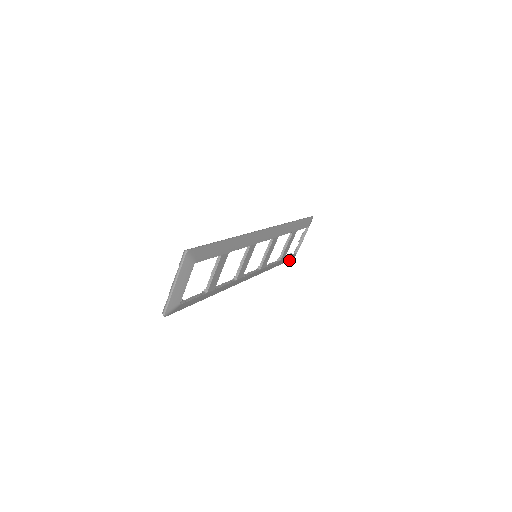
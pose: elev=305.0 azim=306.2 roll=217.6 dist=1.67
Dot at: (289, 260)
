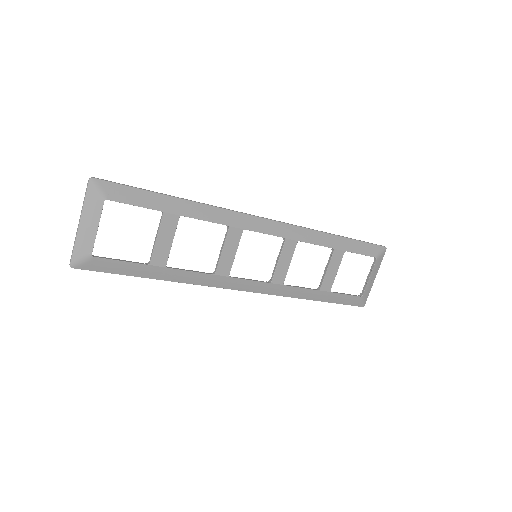
Dot at: occluded
